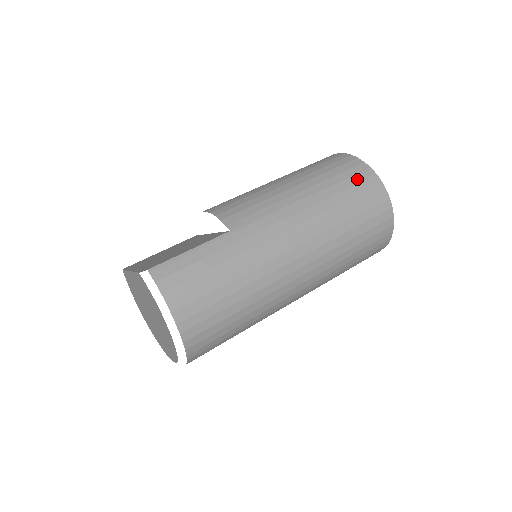
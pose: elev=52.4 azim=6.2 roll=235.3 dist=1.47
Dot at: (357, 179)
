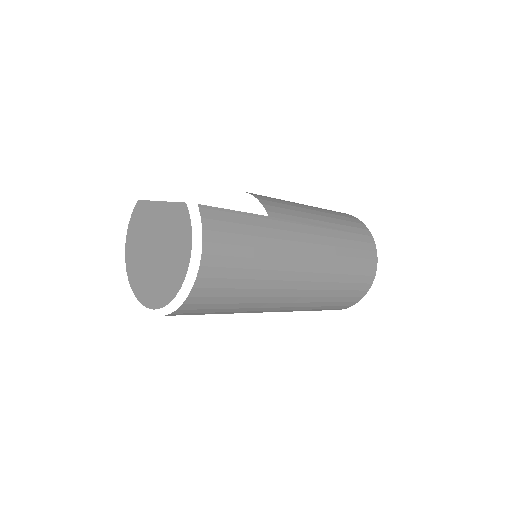
Dot at: (363, 238)
